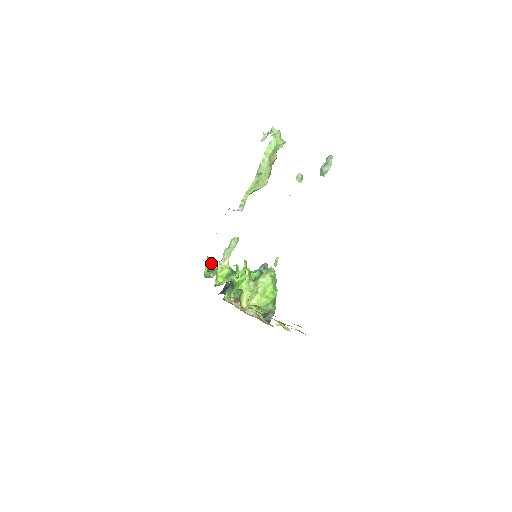
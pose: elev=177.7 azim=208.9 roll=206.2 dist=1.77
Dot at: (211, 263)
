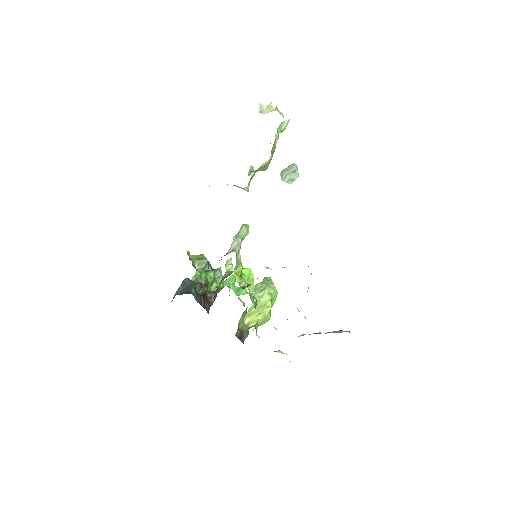
Dot at: occluded
